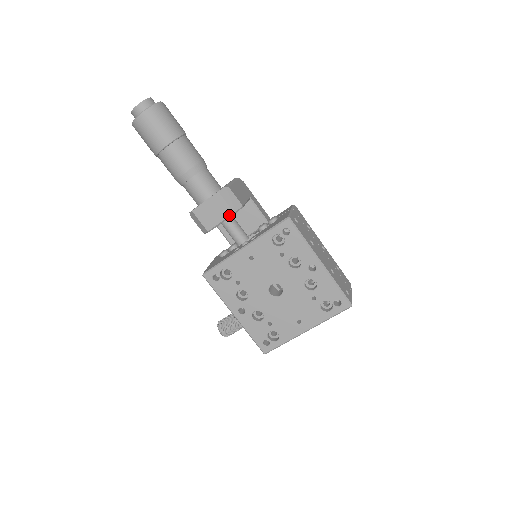
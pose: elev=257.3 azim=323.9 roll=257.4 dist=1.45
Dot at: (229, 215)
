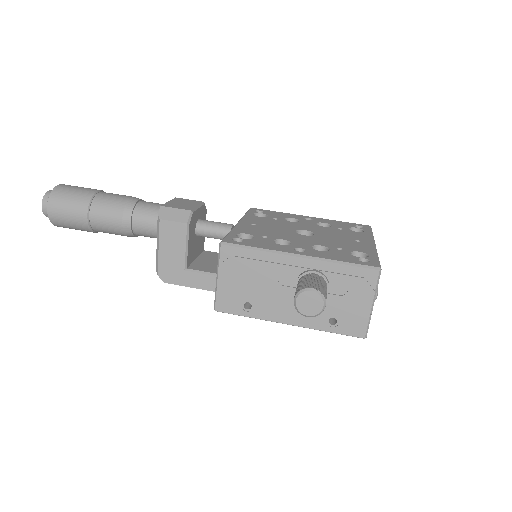
Dot at: (200, 203)
